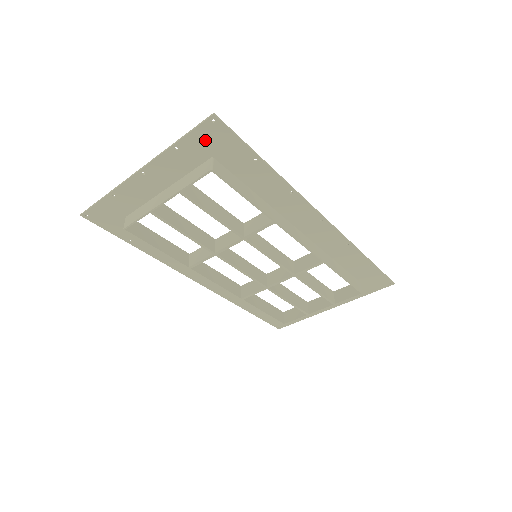
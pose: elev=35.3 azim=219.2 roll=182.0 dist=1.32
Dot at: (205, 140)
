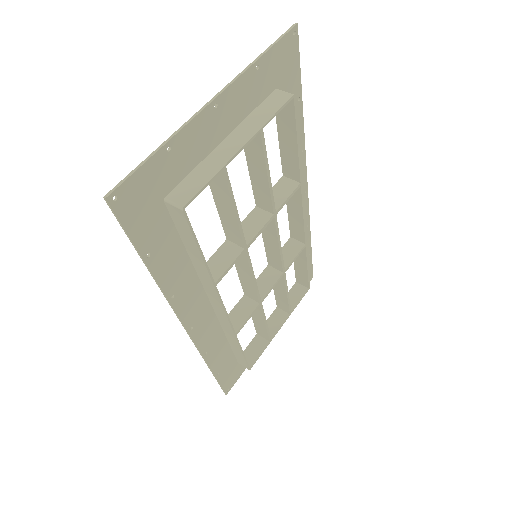
Dot at: (280, 60)
